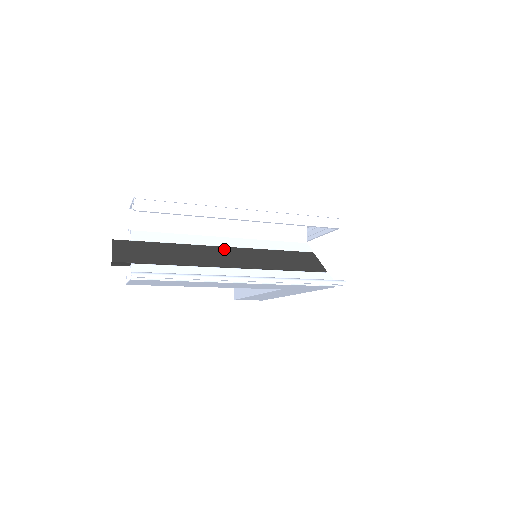
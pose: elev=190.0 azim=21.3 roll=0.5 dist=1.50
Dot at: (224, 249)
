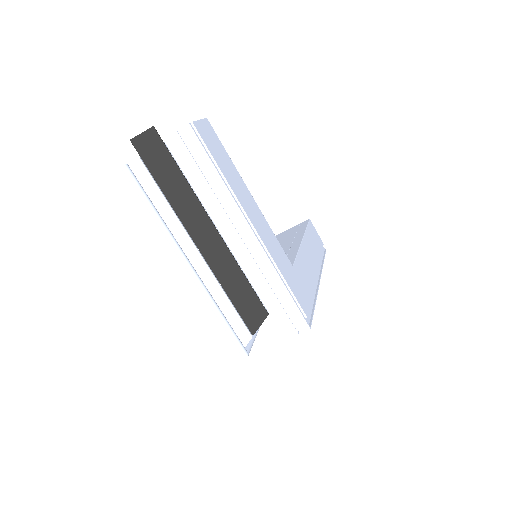
Dot at: (213, 229)
